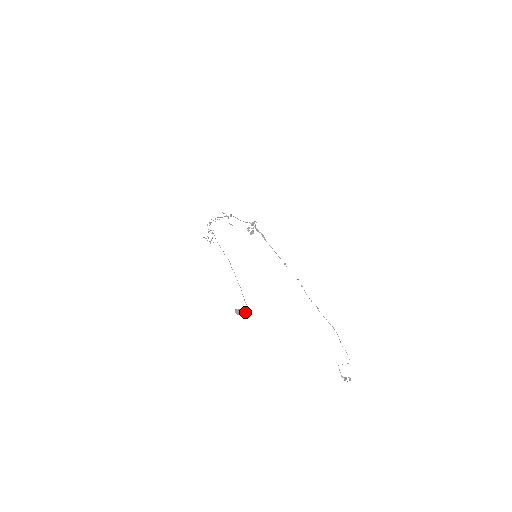
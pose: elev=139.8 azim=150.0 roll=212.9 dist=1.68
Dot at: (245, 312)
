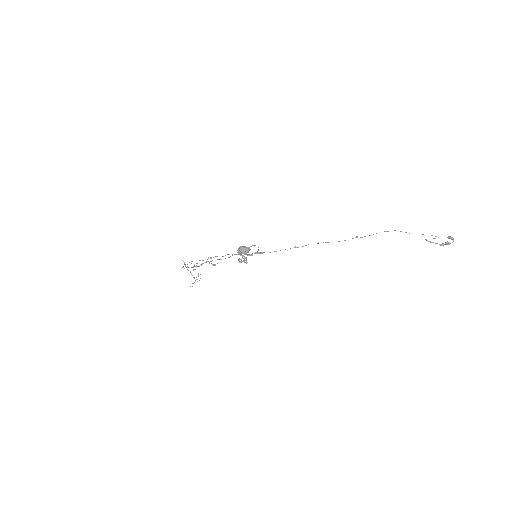
Dot at: occluded
